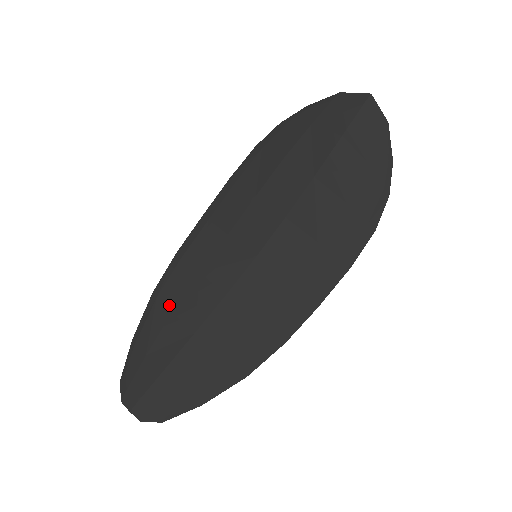
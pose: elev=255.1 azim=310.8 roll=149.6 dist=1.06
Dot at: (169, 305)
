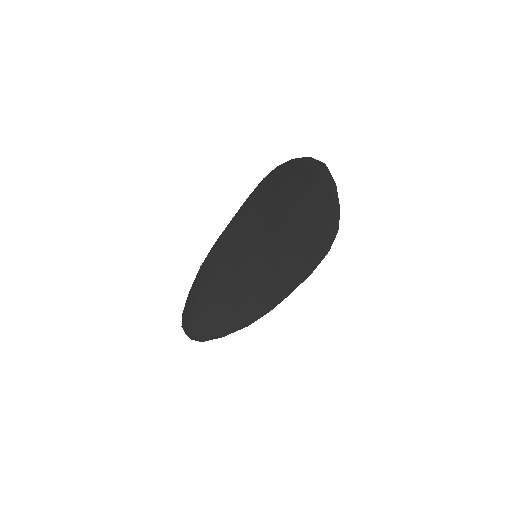
Dot at: (208, 276)
